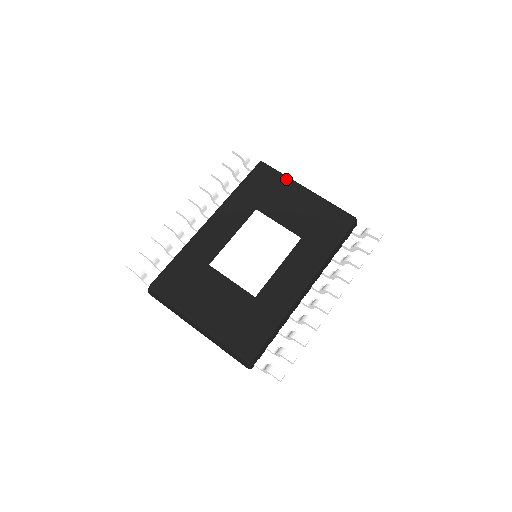
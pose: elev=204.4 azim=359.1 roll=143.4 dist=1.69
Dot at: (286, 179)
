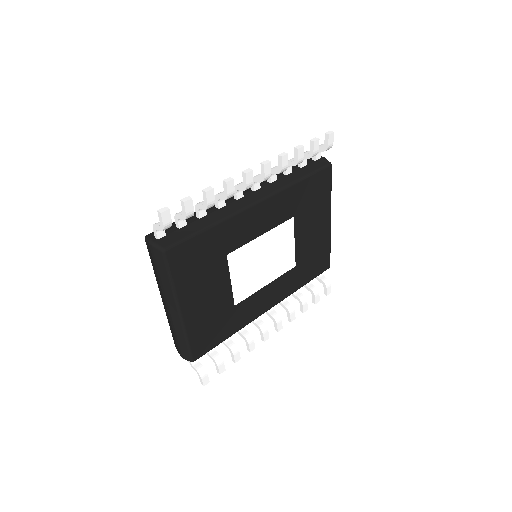
Dot at: (330, 200)
